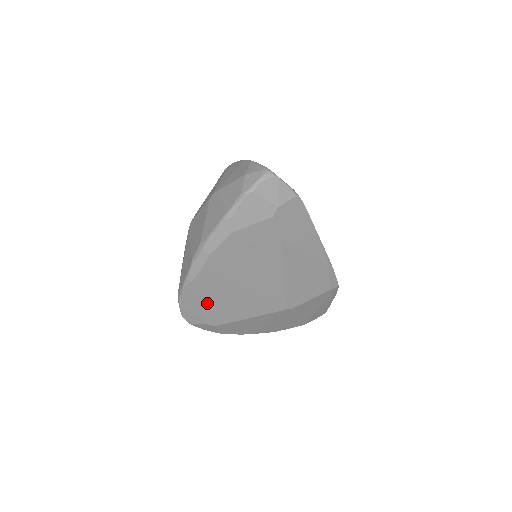
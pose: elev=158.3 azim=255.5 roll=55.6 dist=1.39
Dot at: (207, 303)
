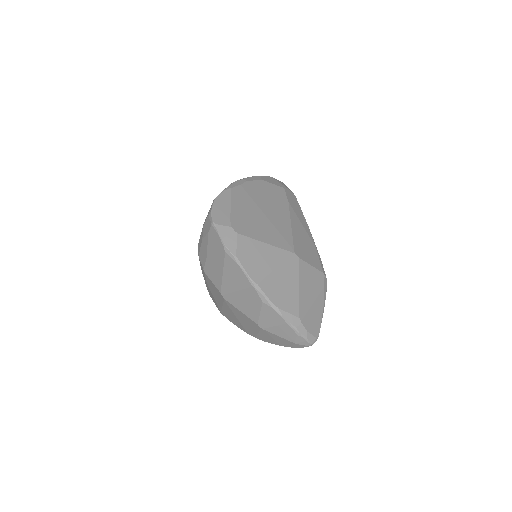
Dot at: (236, 210)
